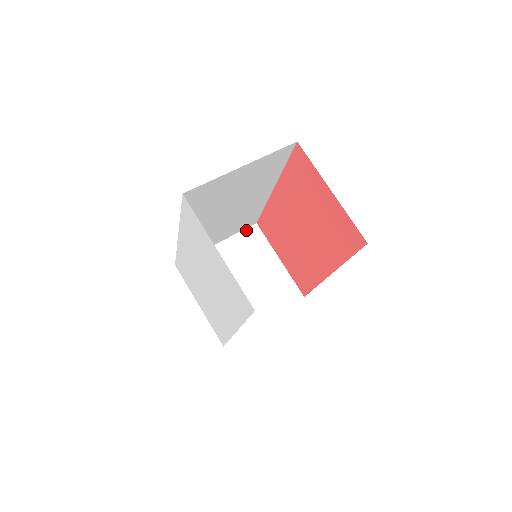
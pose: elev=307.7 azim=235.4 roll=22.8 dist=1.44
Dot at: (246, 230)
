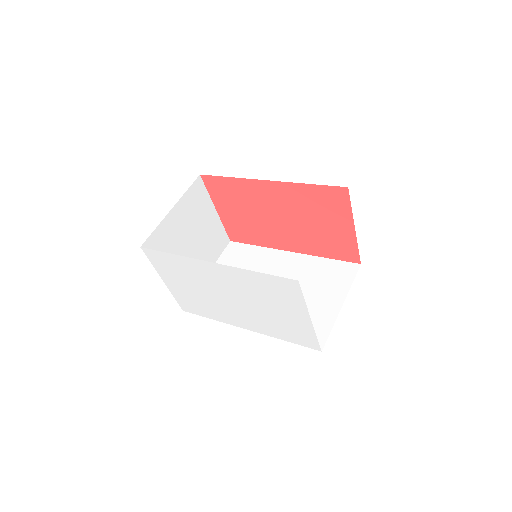
Dot at: (193, 185)
